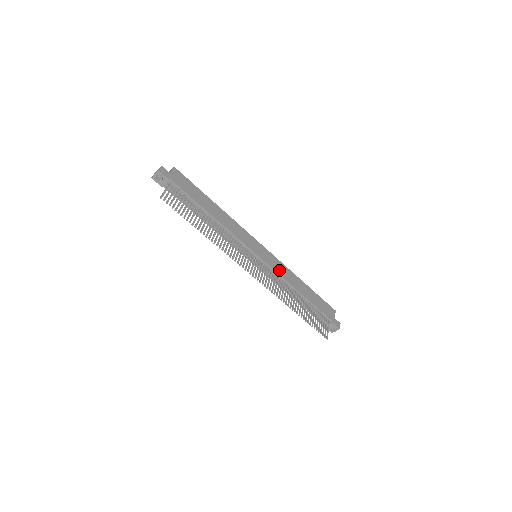
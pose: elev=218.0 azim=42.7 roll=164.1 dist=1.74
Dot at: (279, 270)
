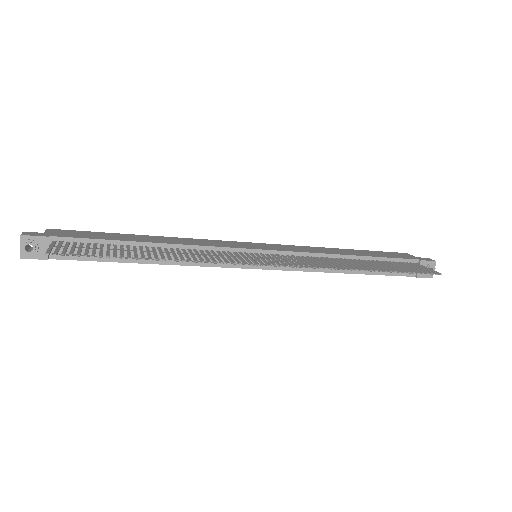
Dot at: (299, 250)
